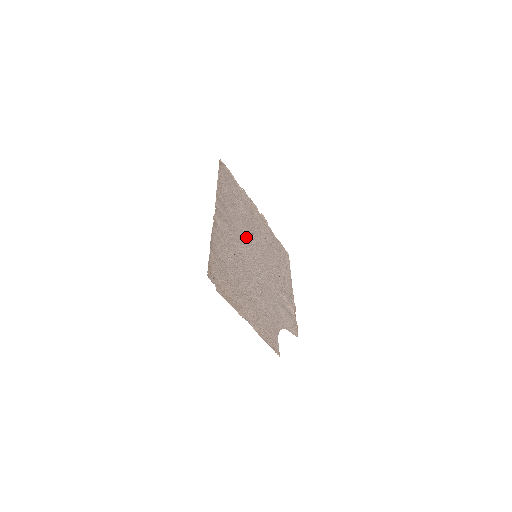
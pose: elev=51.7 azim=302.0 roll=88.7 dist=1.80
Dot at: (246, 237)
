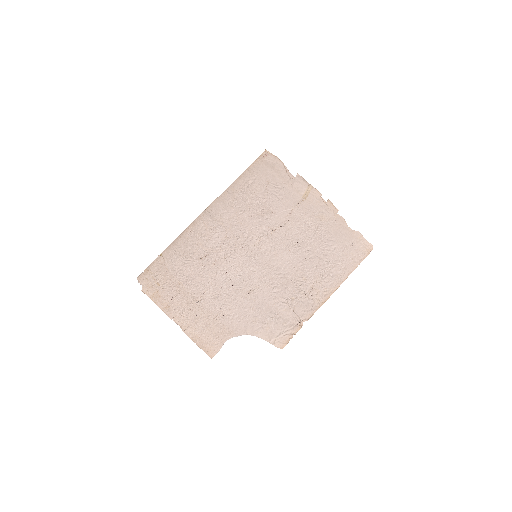
Dot at: (250, 236)
